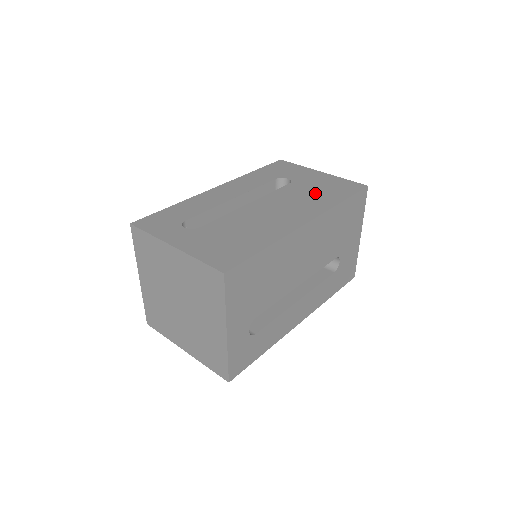
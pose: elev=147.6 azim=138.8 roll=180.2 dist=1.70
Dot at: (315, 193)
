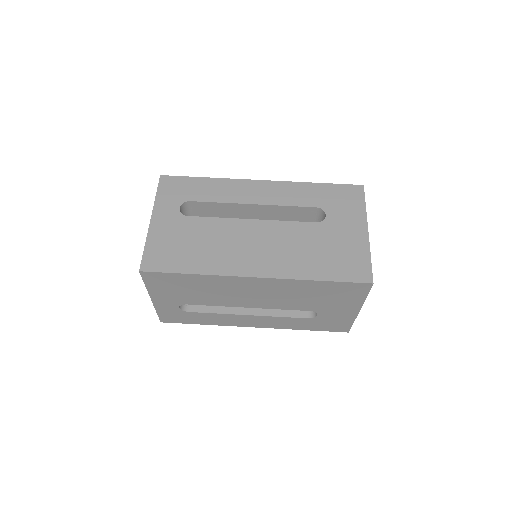
Dot at: (315, 252)
